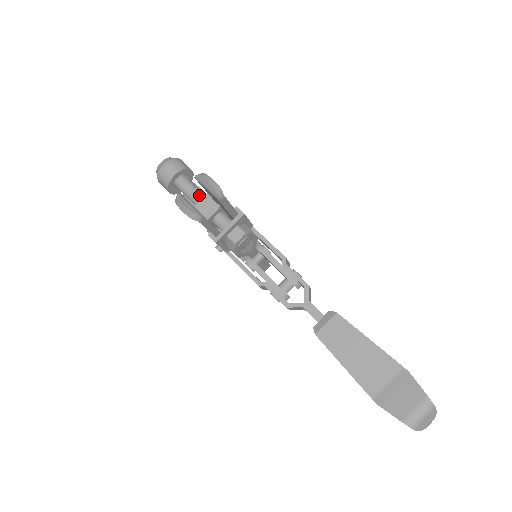
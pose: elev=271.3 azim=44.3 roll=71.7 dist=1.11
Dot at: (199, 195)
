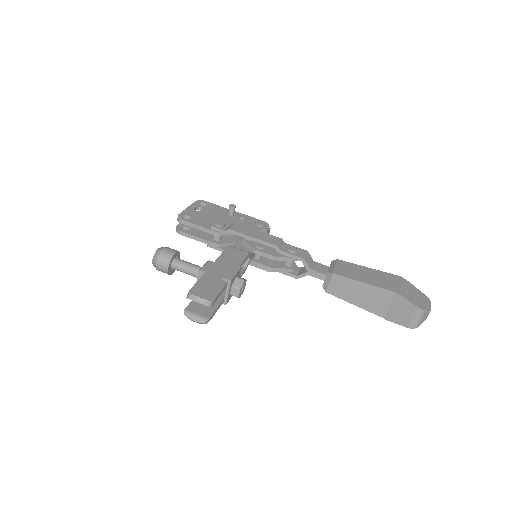
Dot at: (193, 272)
